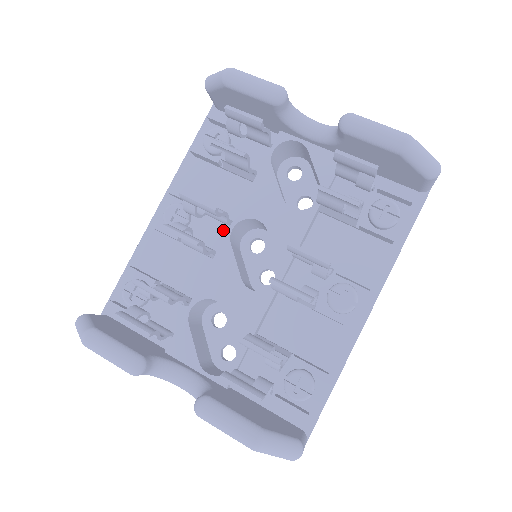
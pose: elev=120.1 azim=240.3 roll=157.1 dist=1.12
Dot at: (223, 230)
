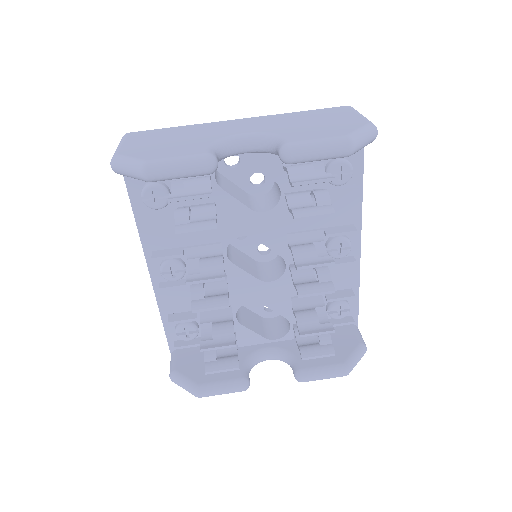
Dot at: occluded
